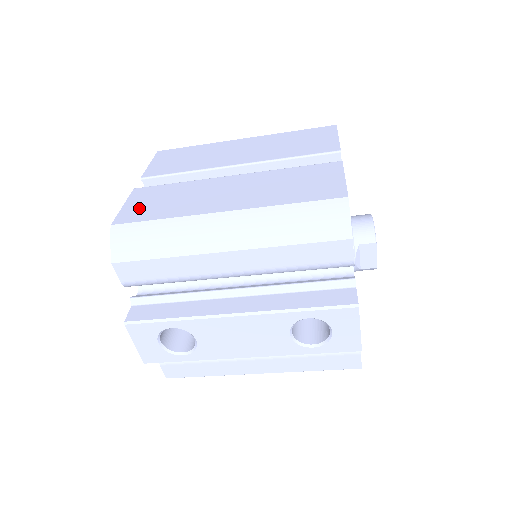
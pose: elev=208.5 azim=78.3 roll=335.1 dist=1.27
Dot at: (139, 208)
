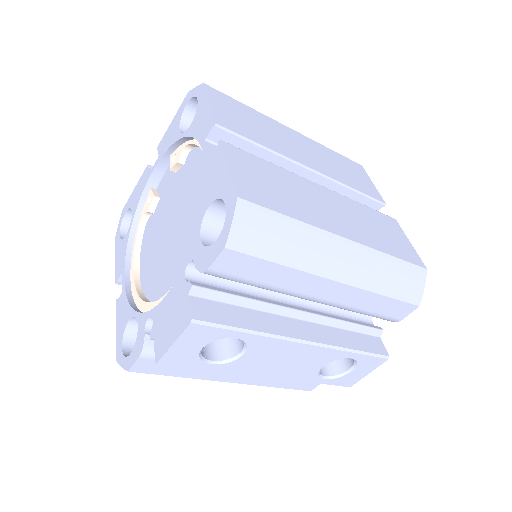
Dot at: (254, 183)
